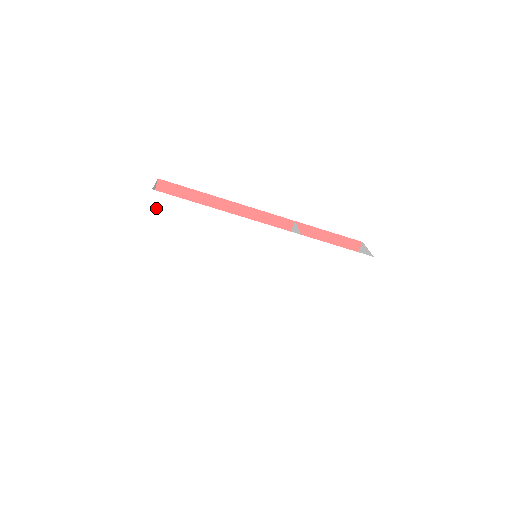
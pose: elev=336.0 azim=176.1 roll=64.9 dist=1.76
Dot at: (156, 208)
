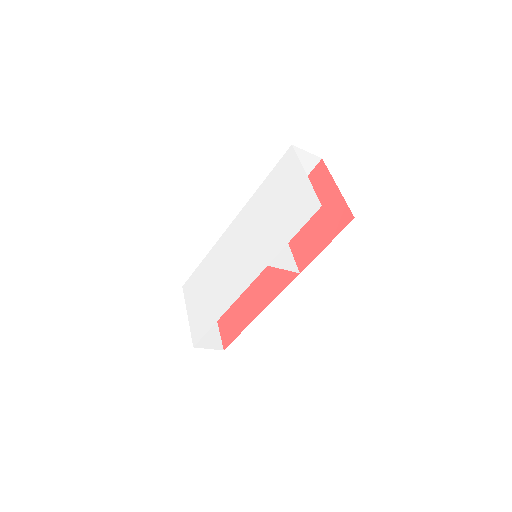
Dot at: (187, 294)
